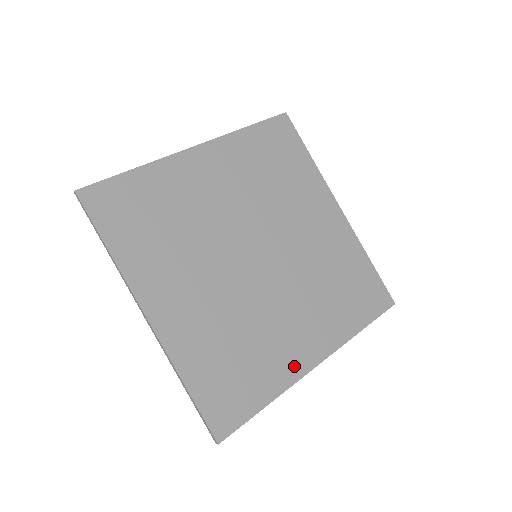
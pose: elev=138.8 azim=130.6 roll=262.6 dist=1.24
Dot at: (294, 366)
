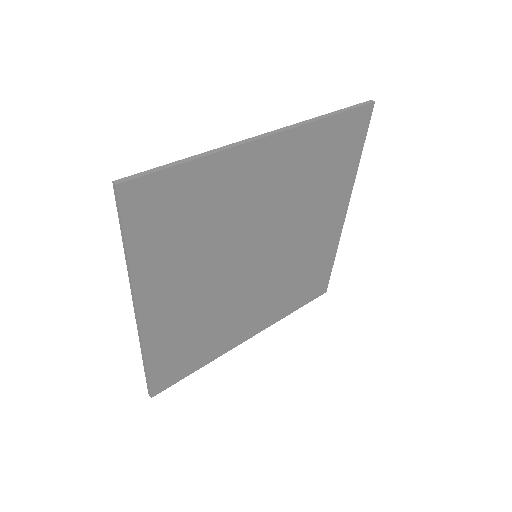
Dot at: (232, 341)
